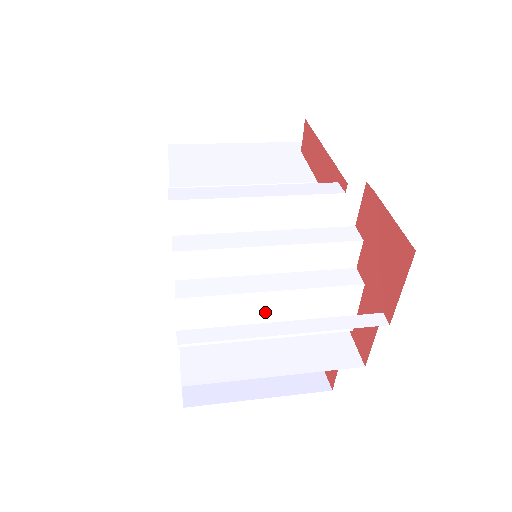
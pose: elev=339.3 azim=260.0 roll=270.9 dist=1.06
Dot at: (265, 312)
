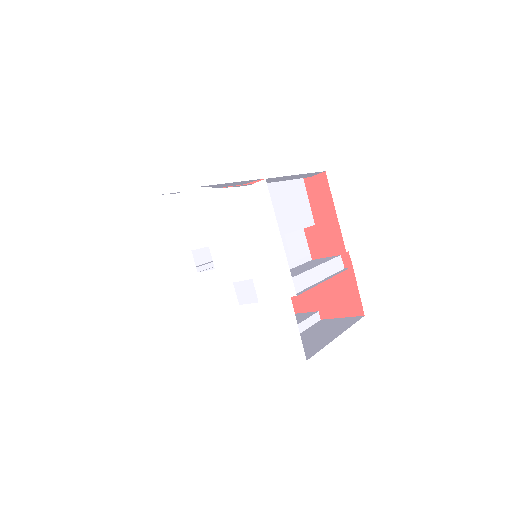
Dot at: occluded
